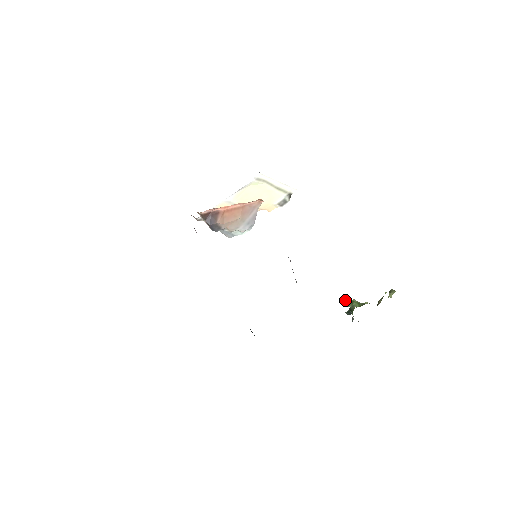
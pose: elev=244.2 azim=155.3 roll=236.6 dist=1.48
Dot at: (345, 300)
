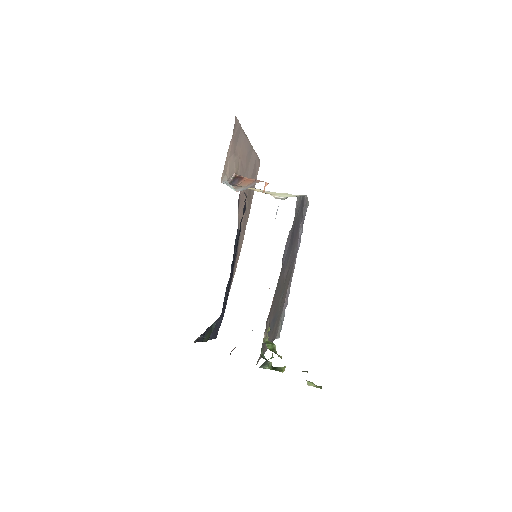
Dot at: occluded
